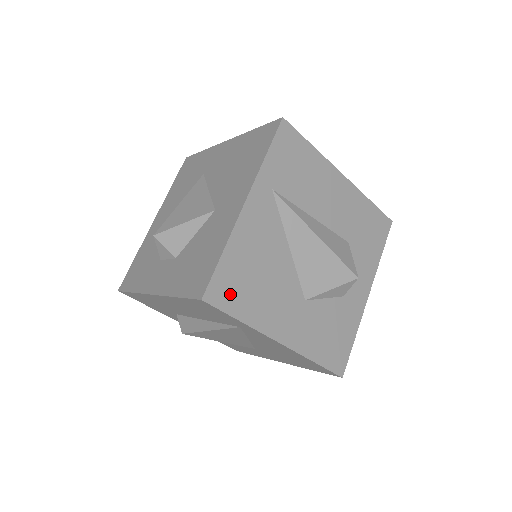
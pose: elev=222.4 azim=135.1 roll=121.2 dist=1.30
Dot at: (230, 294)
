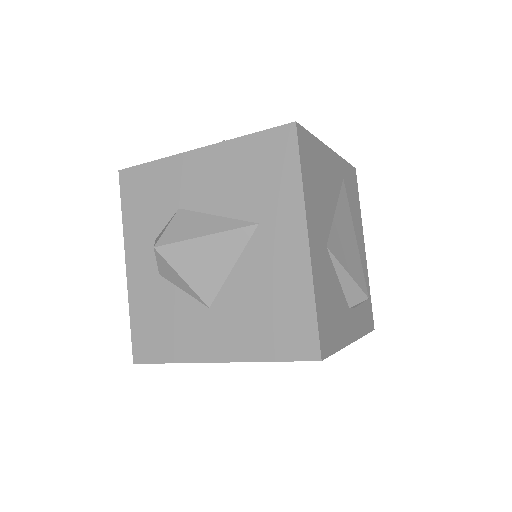
Dot at: occluded
